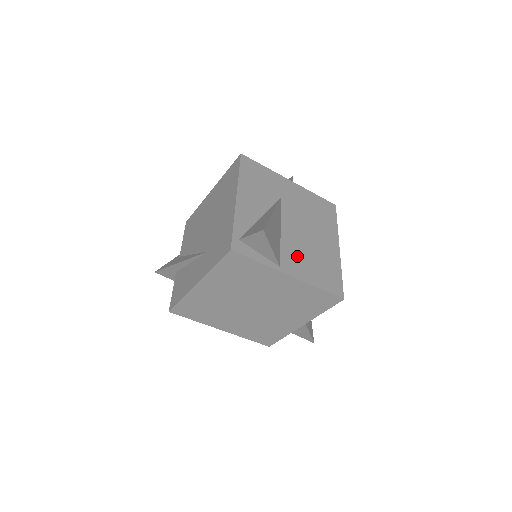
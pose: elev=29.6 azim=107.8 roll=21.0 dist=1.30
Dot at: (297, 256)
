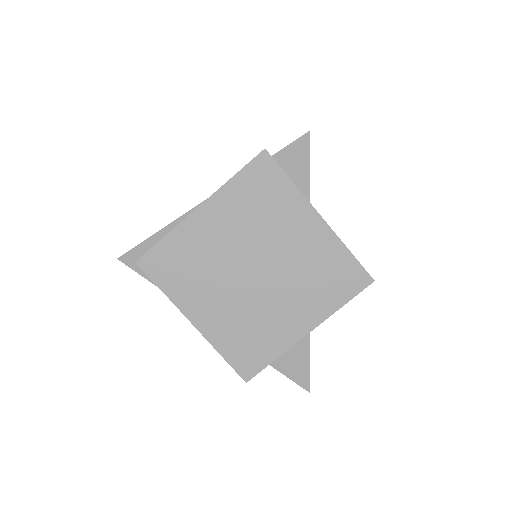
Dot at: occluded
